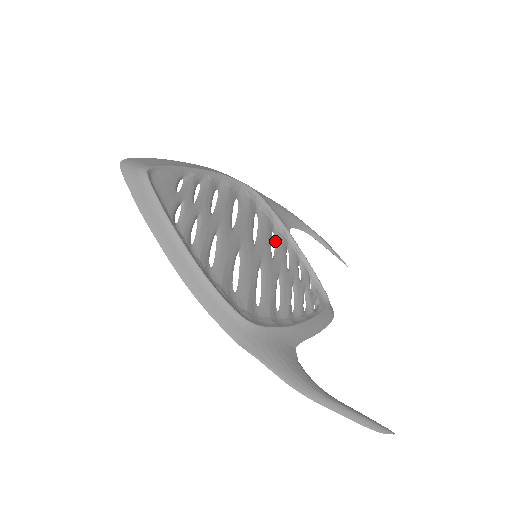
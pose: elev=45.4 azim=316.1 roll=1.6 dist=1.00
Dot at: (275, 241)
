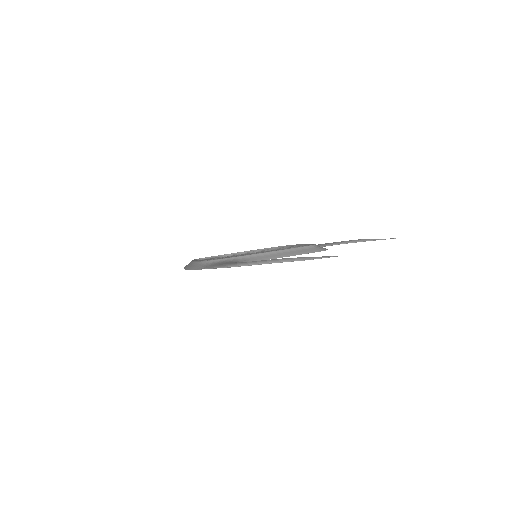
Dot at: occluded
